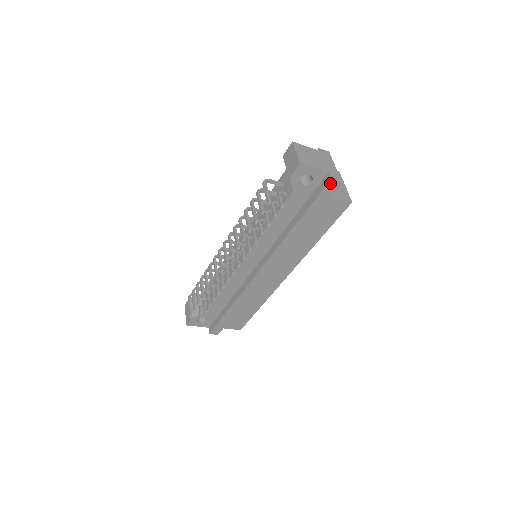
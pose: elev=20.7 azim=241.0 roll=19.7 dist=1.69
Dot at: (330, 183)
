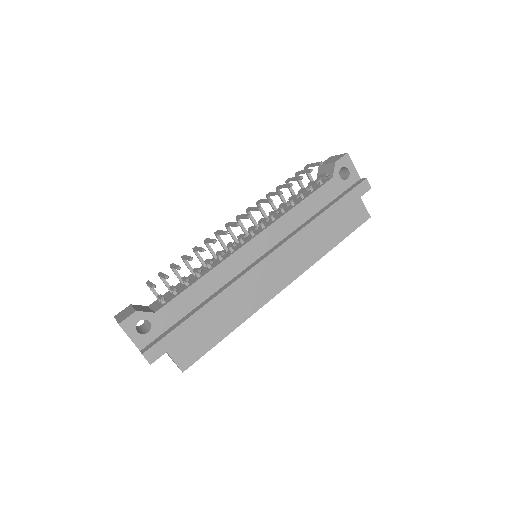
Dot at: (364, 181)
